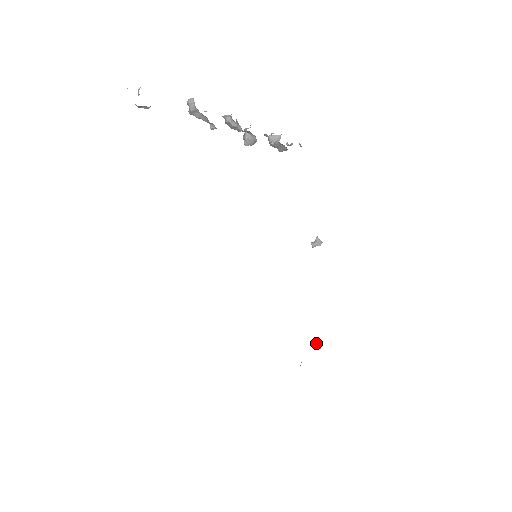
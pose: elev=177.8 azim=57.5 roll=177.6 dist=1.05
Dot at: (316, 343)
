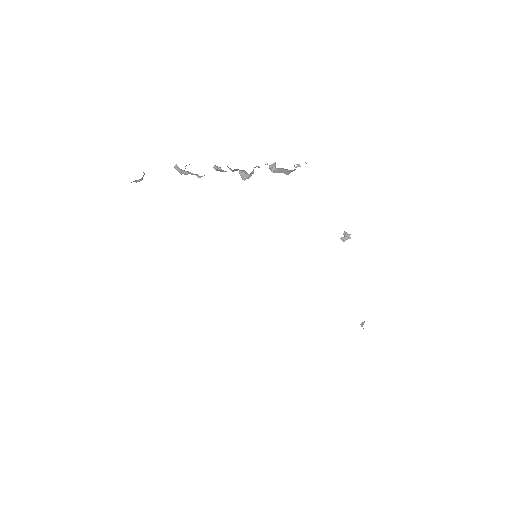
Dot at: occluded
